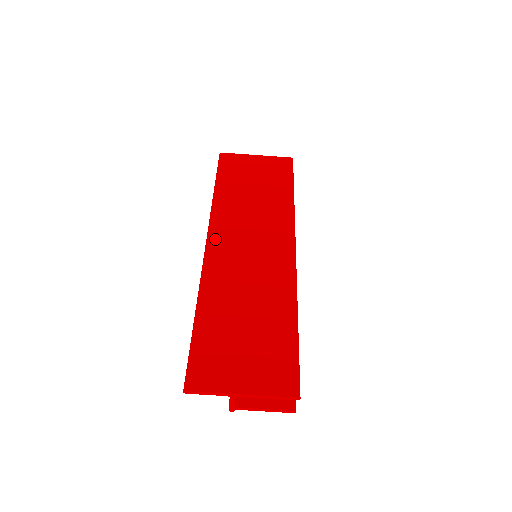
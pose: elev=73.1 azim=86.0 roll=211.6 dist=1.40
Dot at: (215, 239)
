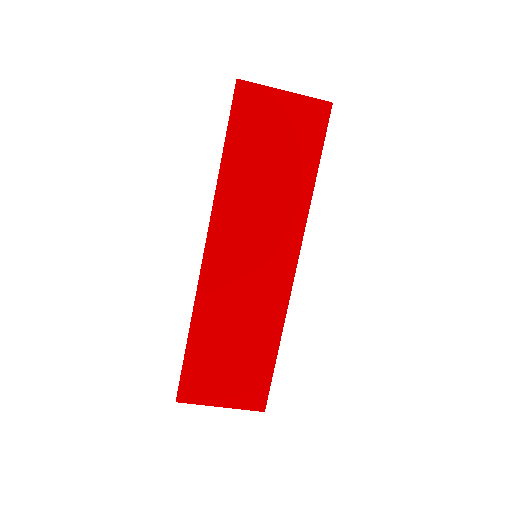
Dot at: (216, 243)
